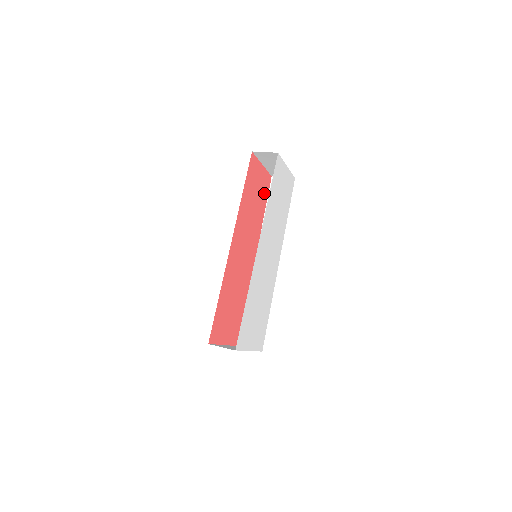
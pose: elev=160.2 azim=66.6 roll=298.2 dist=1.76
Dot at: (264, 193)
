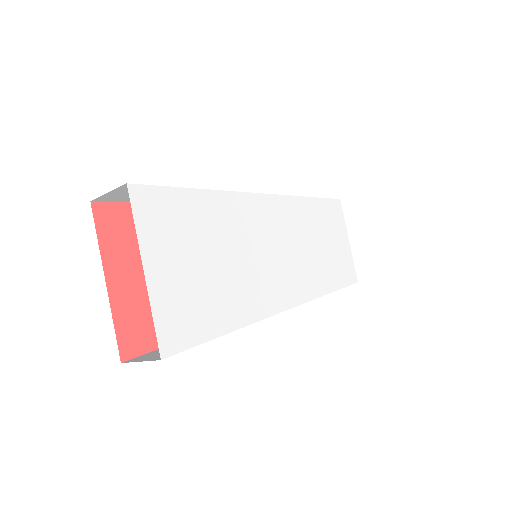
Dot at: occluded
